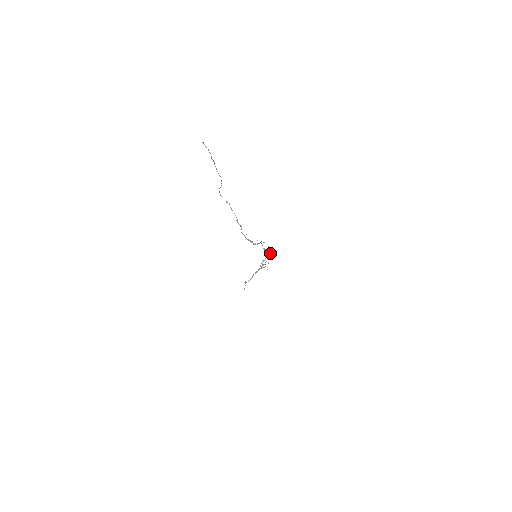
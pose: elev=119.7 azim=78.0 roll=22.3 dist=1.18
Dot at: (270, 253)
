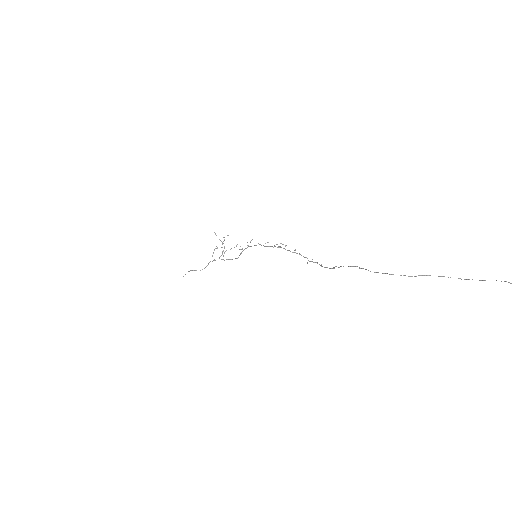
Dot at: (279, 246)
